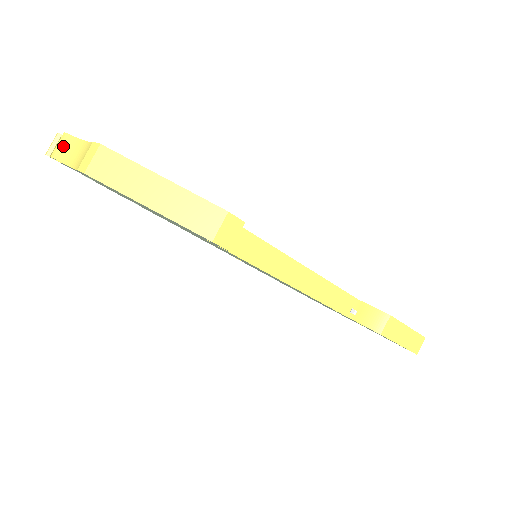
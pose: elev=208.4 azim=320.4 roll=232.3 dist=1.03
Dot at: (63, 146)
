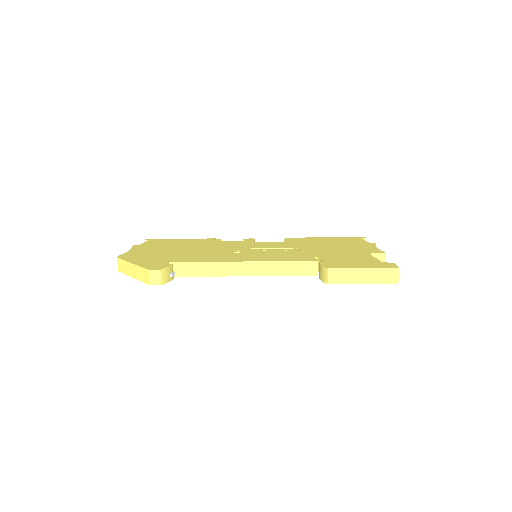
Dot at: occluded
